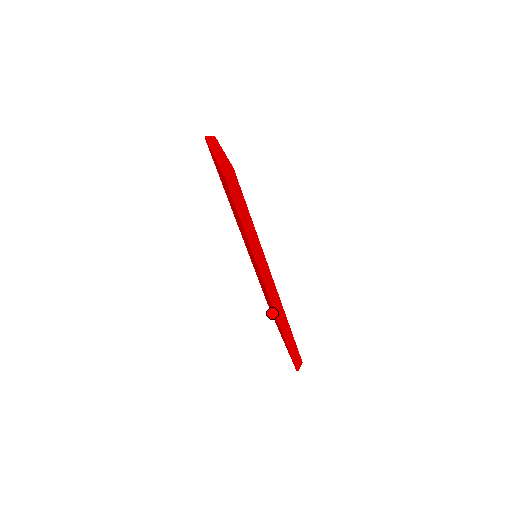
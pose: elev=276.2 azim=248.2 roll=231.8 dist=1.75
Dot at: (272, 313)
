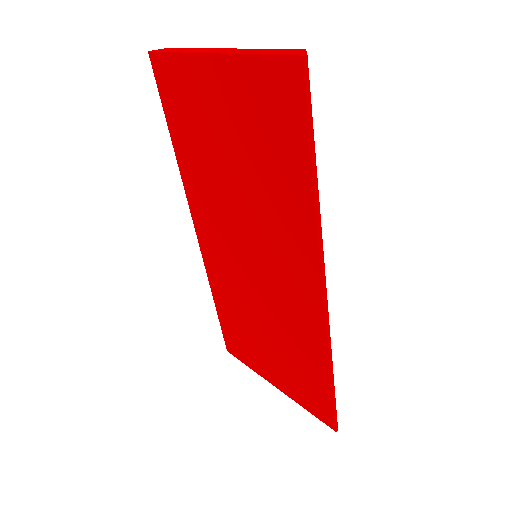
Dot at: (259, 353)
